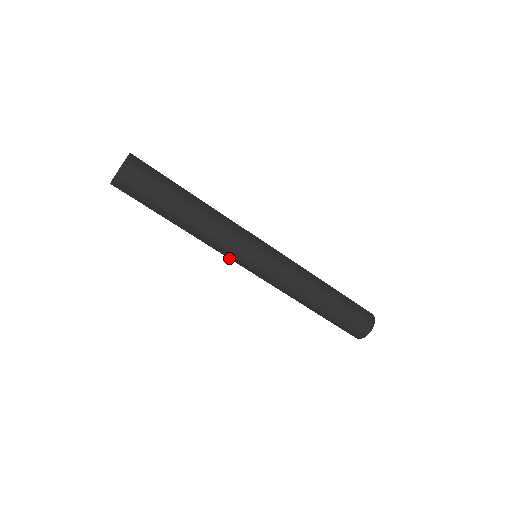
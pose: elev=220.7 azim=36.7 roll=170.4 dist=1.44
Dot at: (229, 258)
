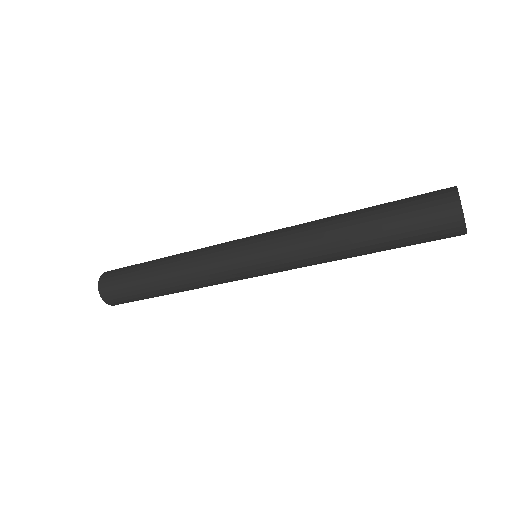
Dot at: (226, 275)
